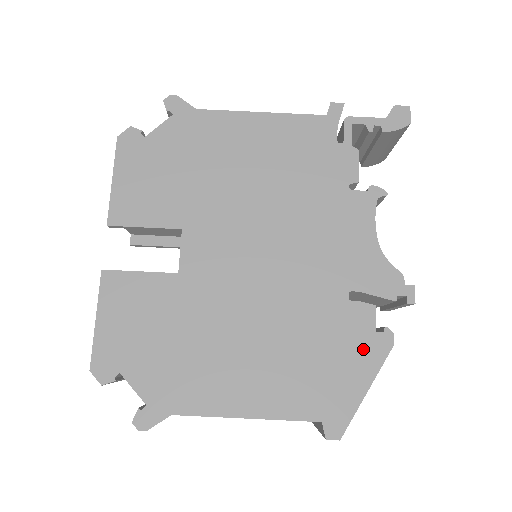
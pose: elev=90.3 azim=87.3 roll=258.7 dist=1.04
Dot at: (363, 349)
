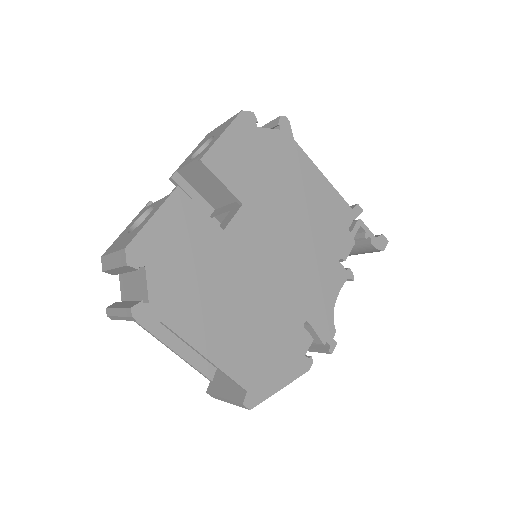
Dot at: (293, 361)
